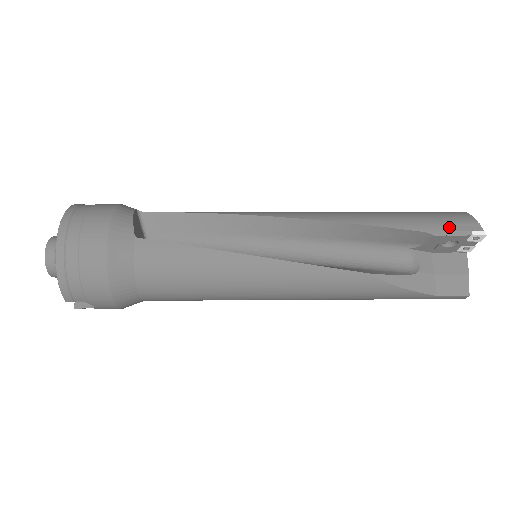
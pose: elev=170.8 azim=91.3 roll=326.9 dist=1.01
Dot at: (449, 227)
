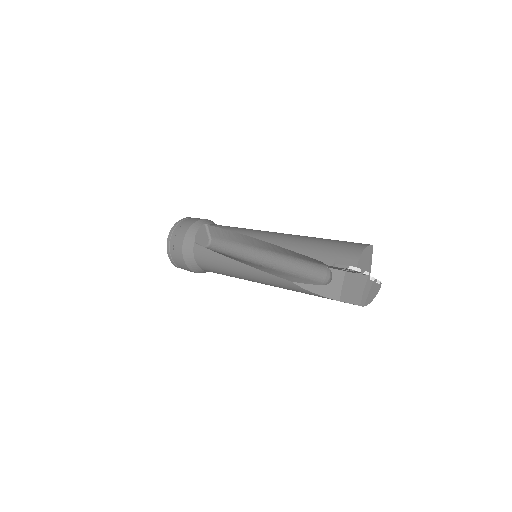
Dot at: (337, 261)
